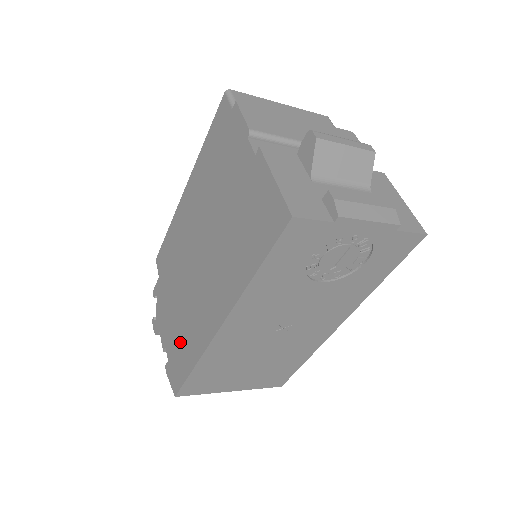
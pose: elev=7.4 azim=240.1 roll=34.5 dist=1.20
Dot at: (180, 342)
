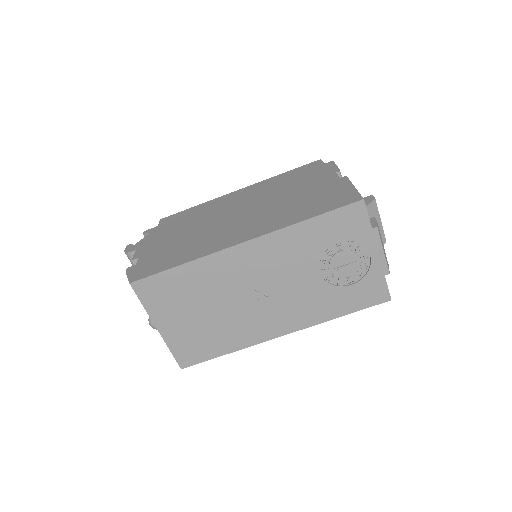
Dot at: (169, 253)
